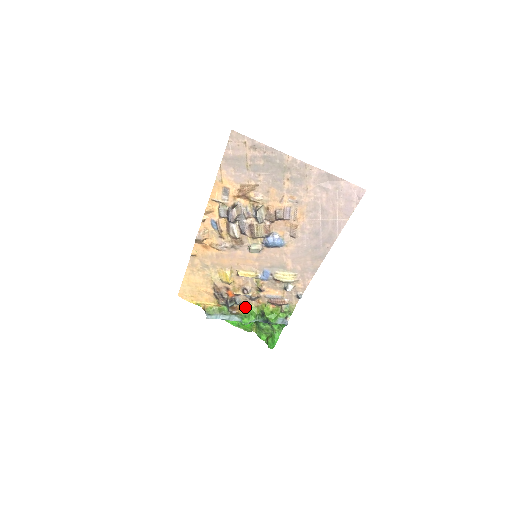
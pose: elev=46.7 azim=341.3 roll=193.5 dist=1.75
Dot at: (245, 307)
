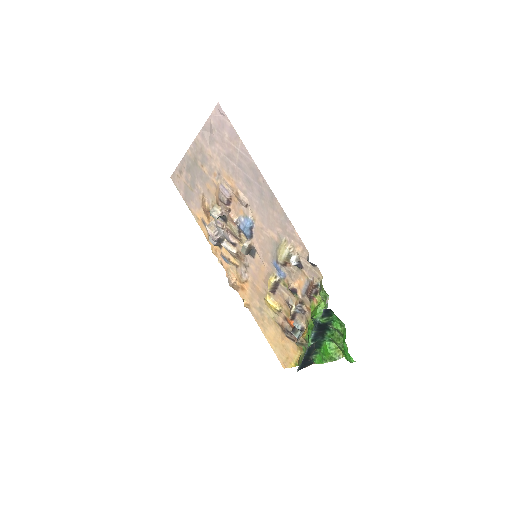
Dot at: (307, 327)
